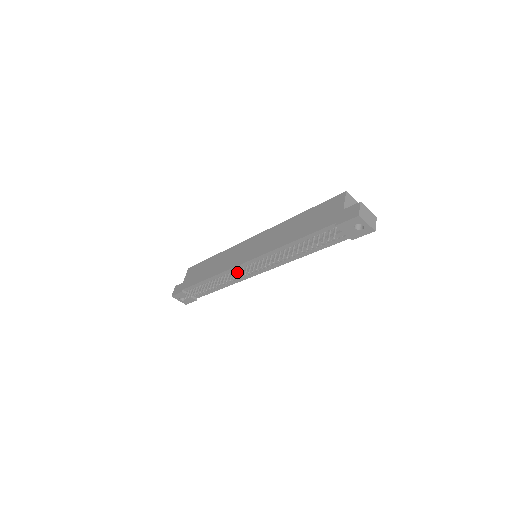
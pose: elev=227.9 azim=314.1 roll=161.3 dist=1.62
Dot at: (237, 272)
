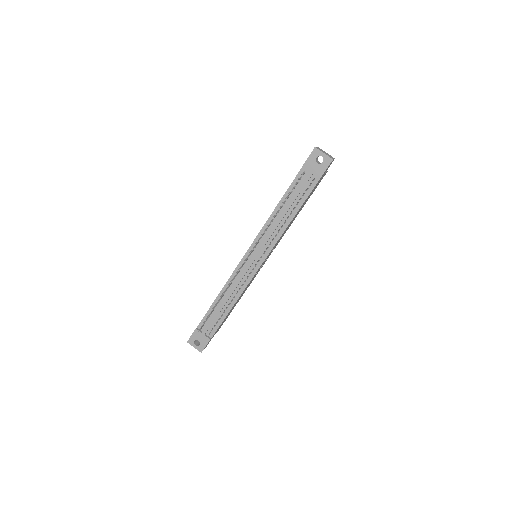
Dot at: (240, 273)
